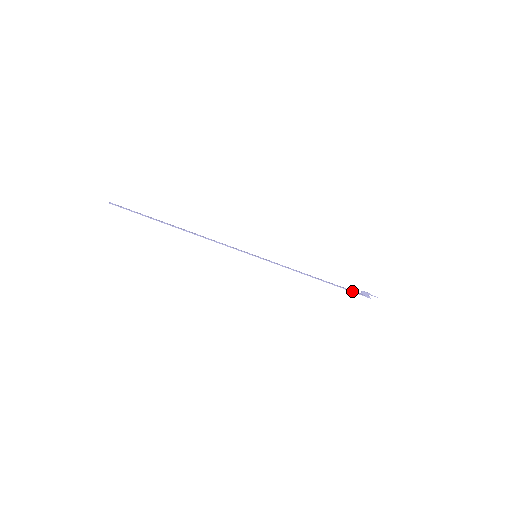
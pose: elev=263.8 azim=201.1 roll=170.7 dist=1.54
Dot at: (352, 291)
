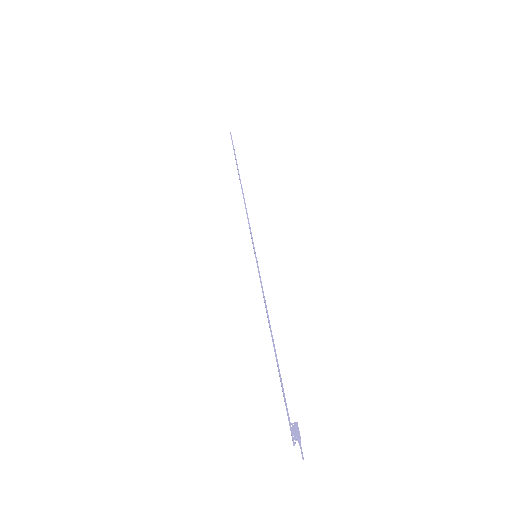
Dot at: occluded
